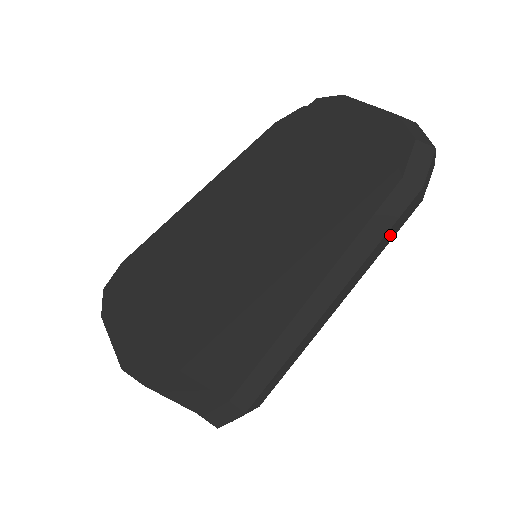
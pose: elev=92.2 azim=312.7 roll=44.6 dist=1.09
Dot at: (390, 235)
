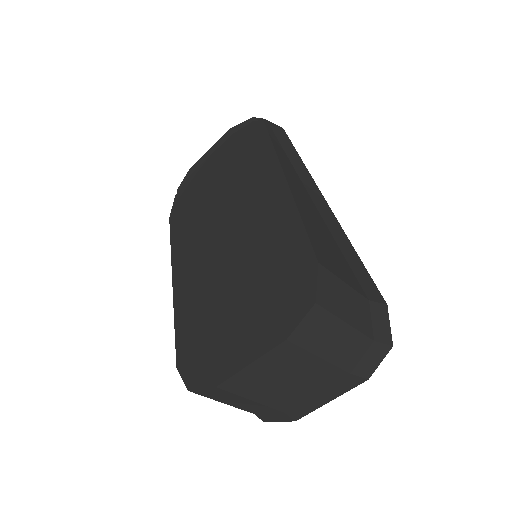
Dot at: occluded
